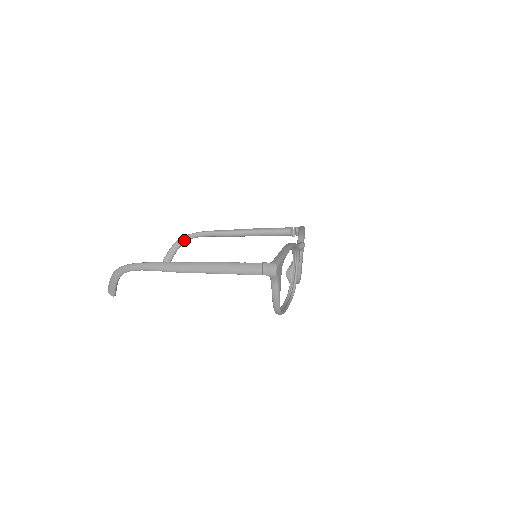
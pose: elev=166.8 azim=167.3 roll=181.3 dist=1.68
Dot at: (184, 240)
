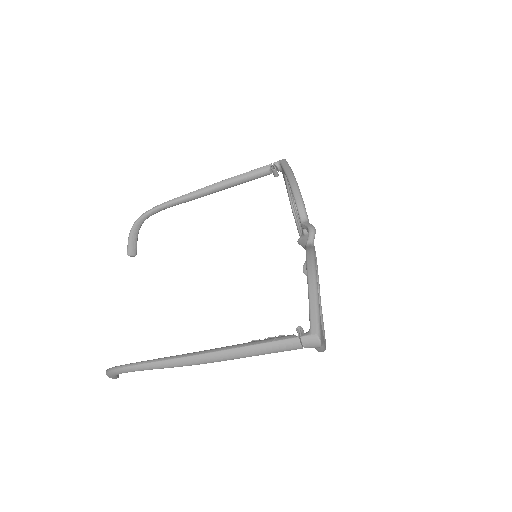
Dot at: (140, 223)
